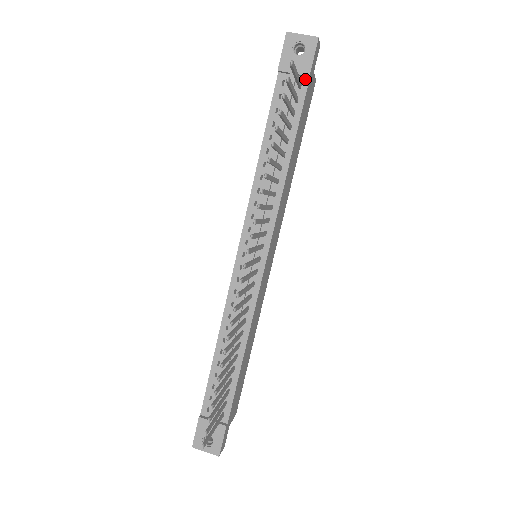
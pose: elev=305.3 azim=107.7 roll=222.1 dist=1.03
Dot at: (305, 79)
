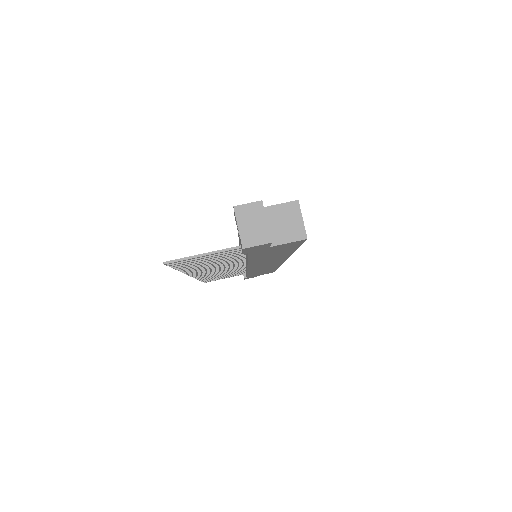
Dot at: occluded
